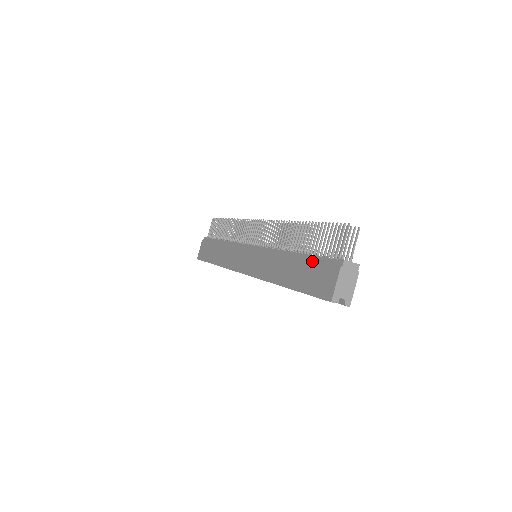
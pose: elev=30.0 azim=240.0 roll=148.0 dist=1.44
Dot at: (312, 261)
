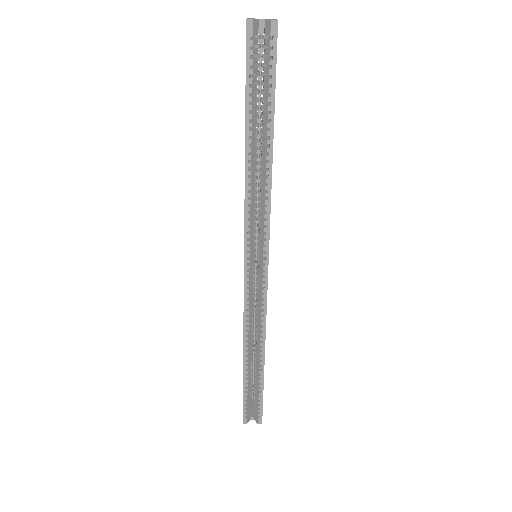
Dot at: occluded
